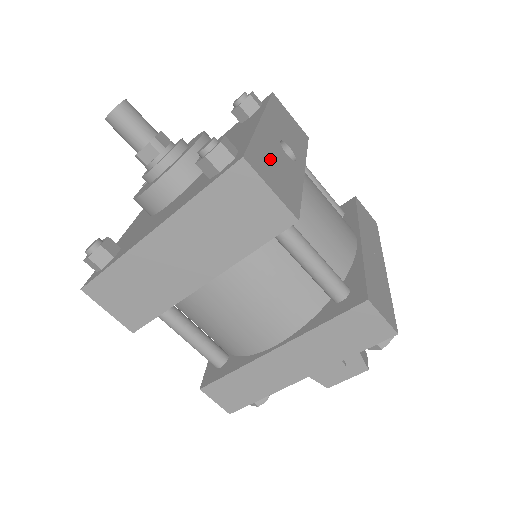
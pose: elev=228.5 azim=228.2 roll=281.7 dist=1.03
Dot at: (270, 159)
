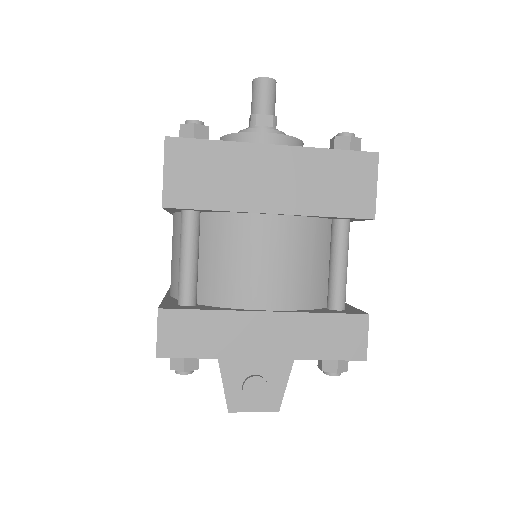
Dot at: occluded
